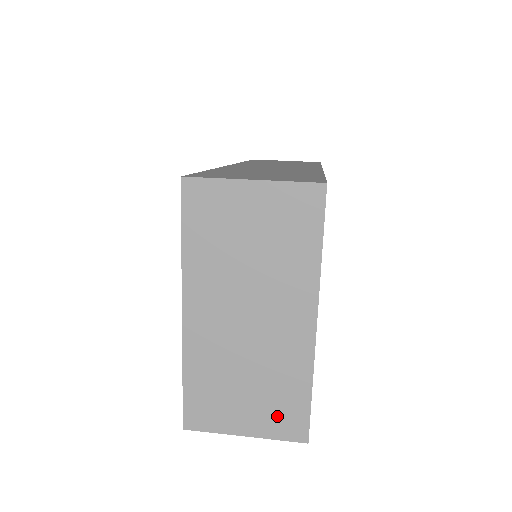
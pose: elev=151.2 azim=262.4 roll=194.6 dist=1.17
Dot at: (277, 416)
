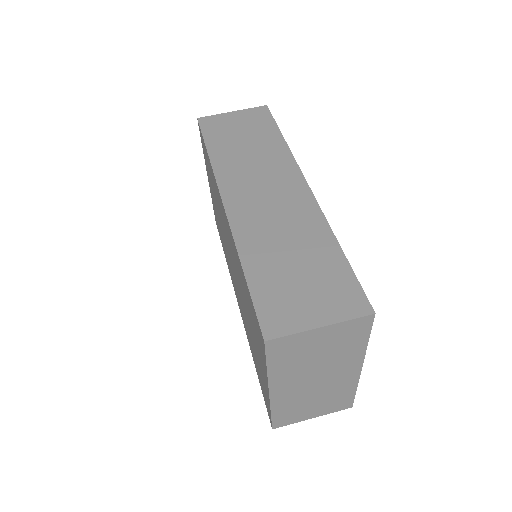
Dot at: (334, 406)
